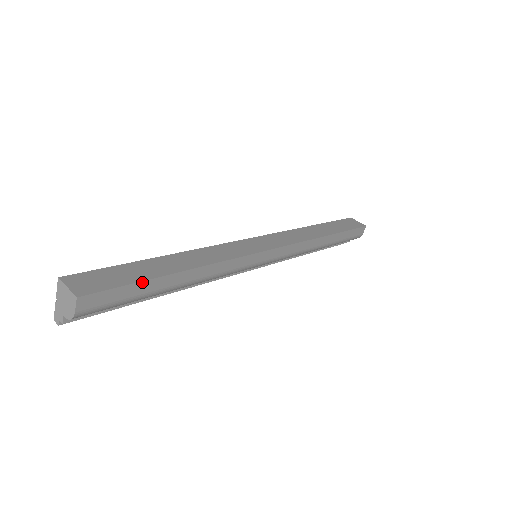
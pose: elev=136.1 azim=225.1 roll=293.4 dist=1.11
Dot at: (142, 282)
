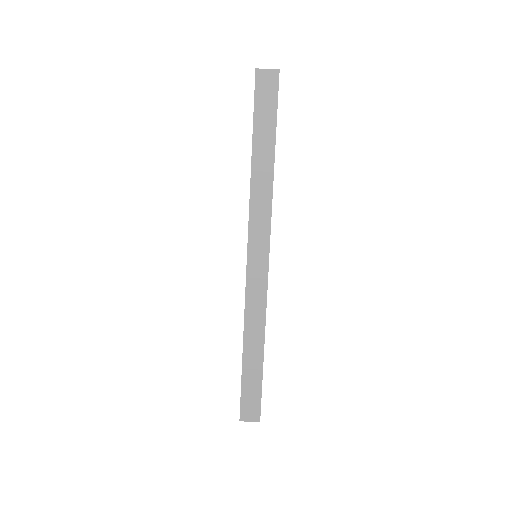
Dot at: occluded
